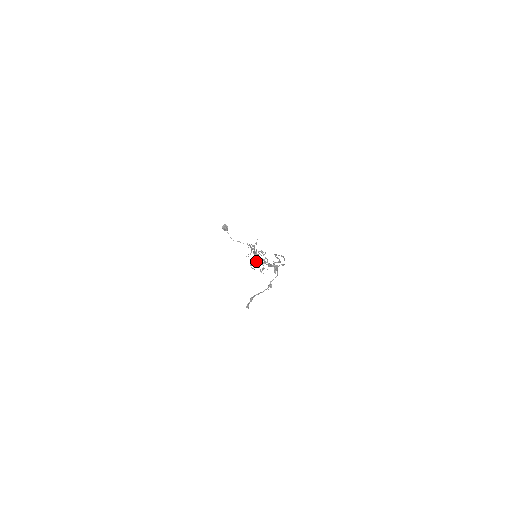
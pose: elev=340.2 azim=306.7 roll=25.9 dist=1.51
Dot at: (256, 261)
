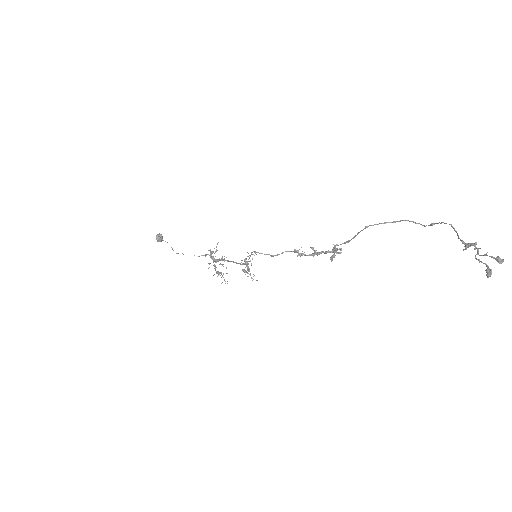
Dot at: (247, 265)
